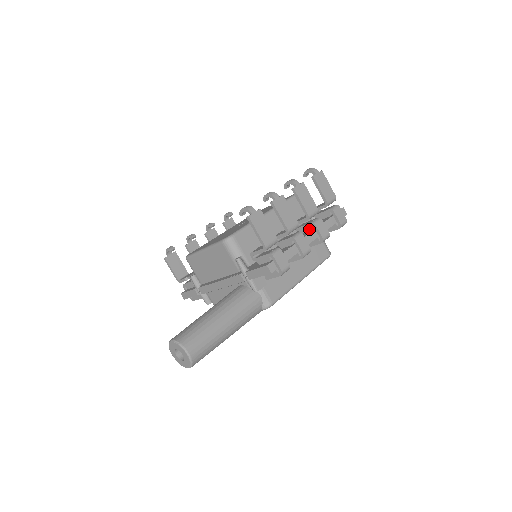
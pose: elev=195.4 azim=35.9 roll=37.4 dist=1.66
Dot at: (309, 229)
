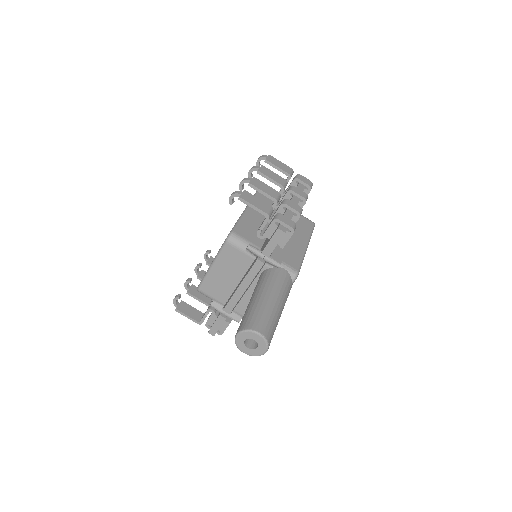
Dot at: (289, 199)
